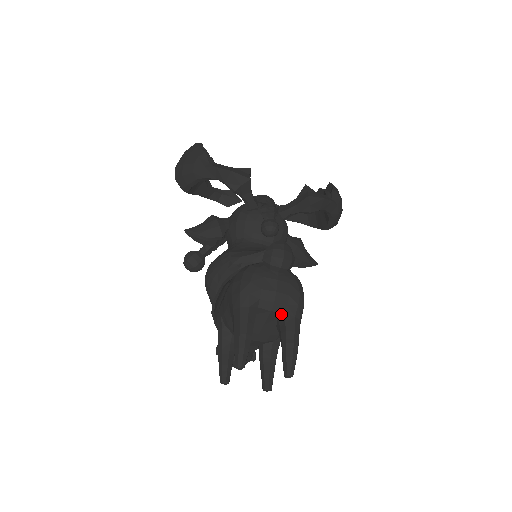
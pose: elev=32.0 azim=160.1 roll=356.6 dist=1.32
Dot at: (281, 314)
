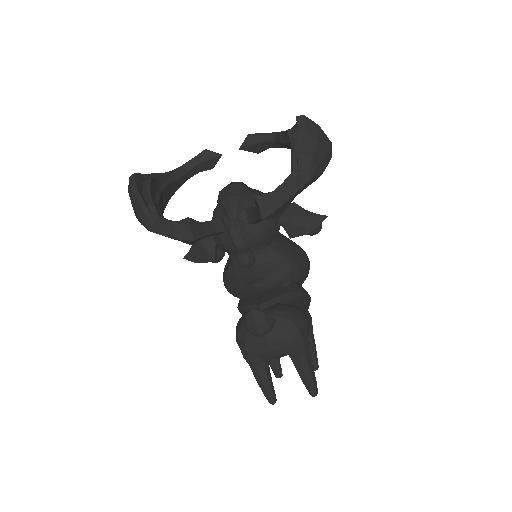
Dot at: (287, 354)
